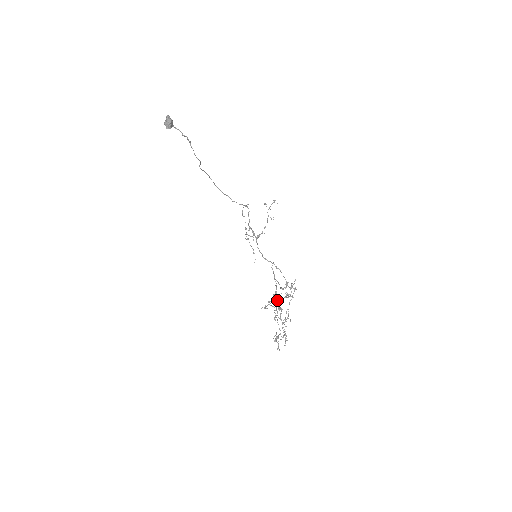
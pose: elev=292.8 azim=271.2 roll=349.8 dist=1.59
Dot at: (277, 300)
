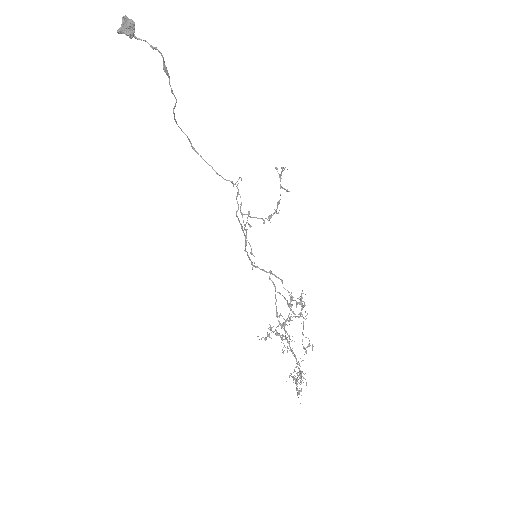
Dot at: (285, 323)
